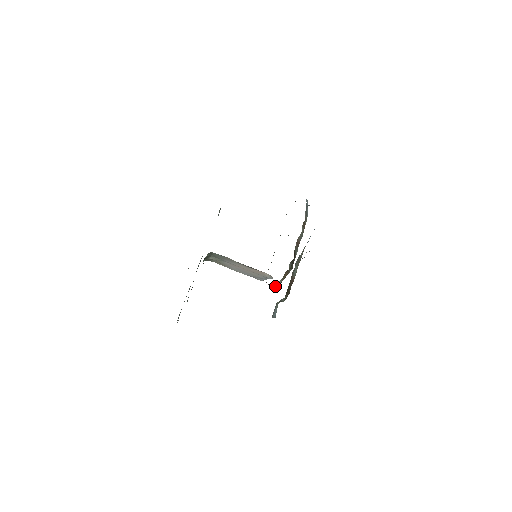
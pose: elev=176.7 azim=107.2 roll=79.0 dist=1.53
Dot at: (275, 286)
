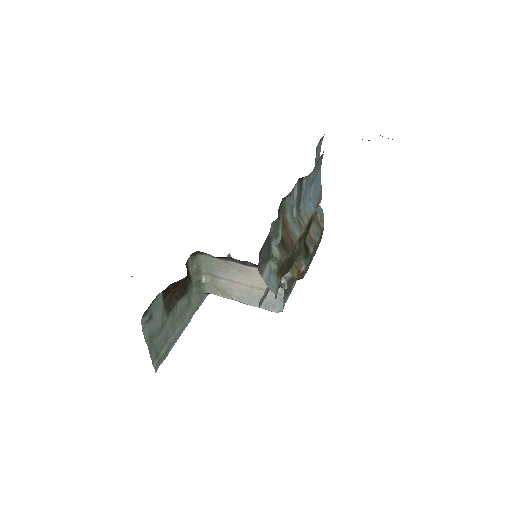
Dot at: (282, 282)
